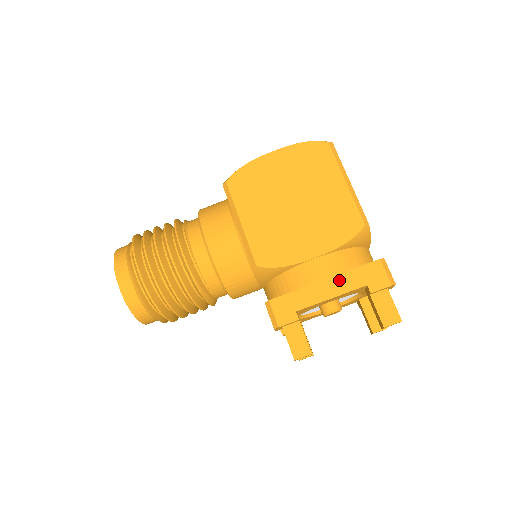
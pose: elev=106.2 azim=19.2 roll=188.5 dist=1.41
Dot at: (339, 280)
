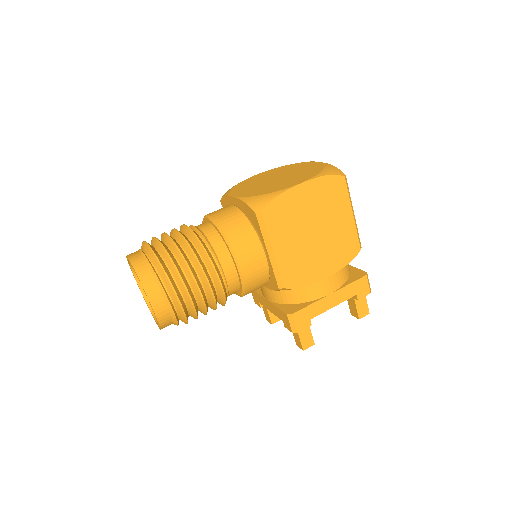
Dot at: (340, 293)
